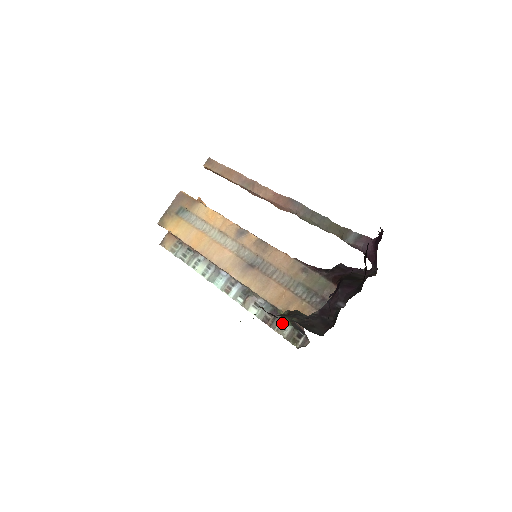
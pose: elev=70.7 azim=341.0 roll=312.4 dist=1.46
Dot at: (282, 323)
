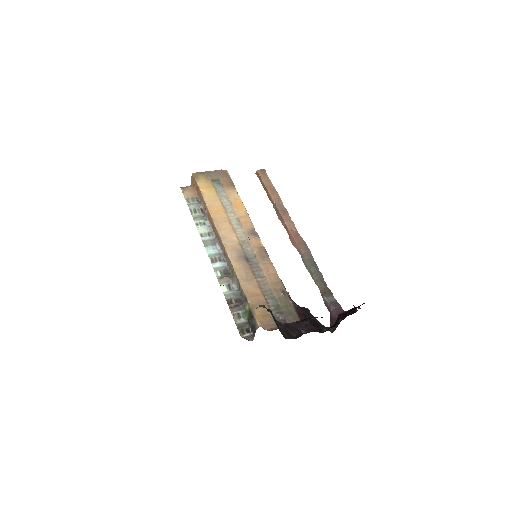
Dot at: (241, 313)
